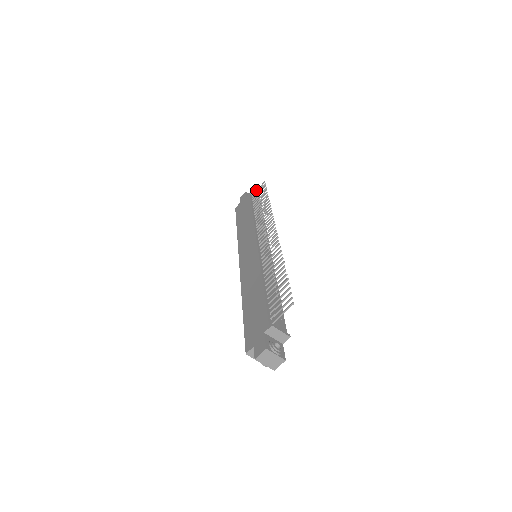
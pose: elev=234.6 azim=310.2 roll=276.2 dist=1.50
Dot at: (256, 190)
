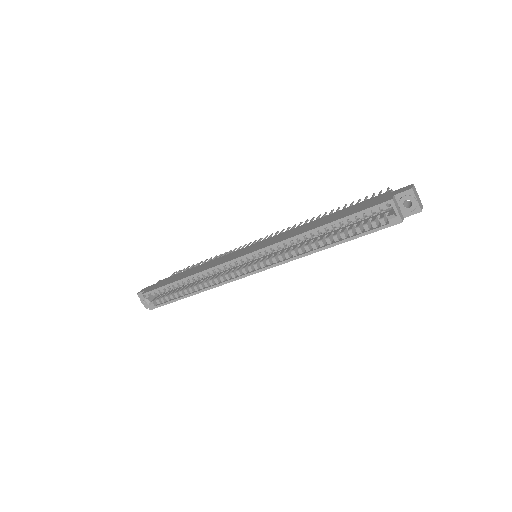
Dot at: occluded
